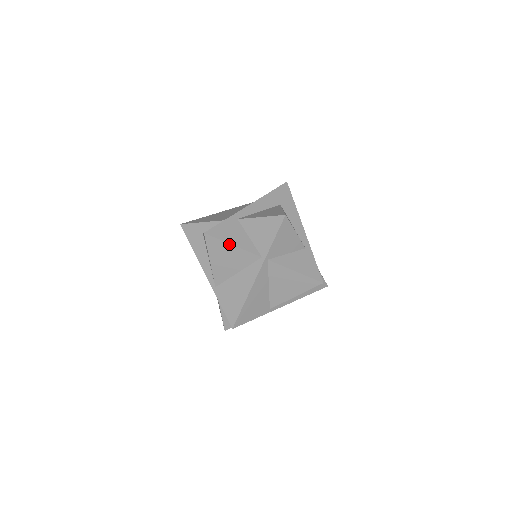
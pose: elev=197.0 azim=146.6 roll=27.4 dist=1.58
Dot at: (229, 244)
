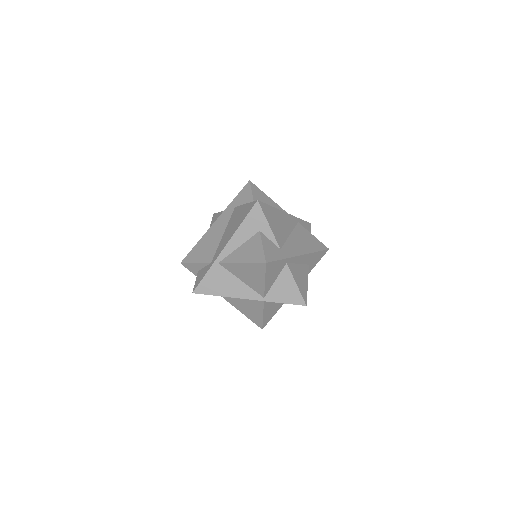
Dot at: (265, 279)
